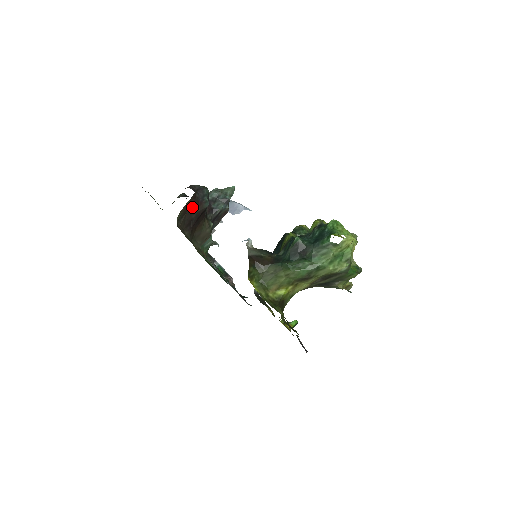
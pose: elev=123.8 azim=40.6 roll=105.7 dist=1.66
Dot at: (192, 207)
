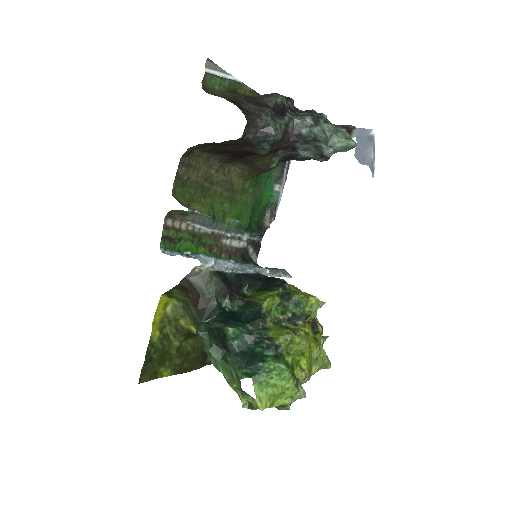
Dot at: (233, 143)
